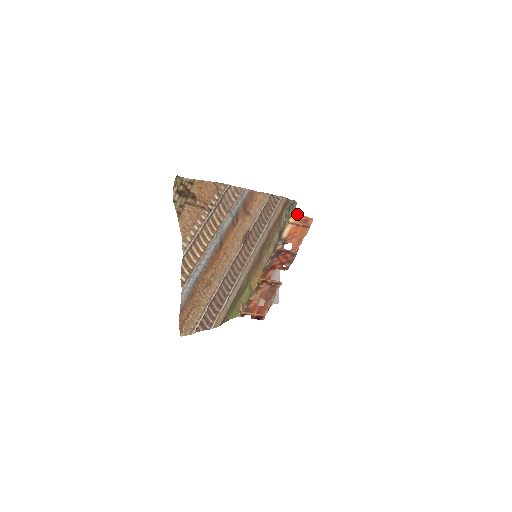
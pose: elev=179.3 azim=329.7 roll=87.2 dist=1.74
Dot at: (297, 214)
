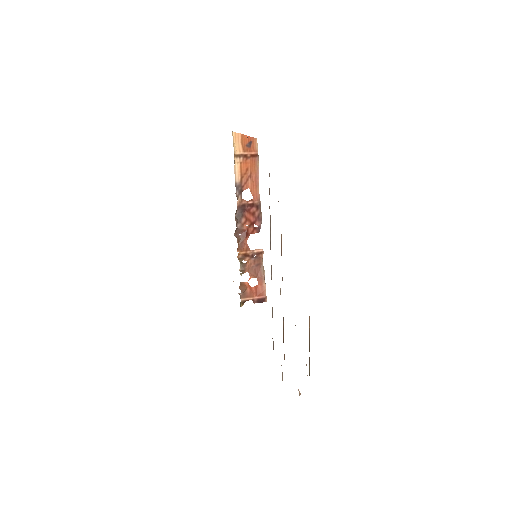
Dot at: (237, 136)
